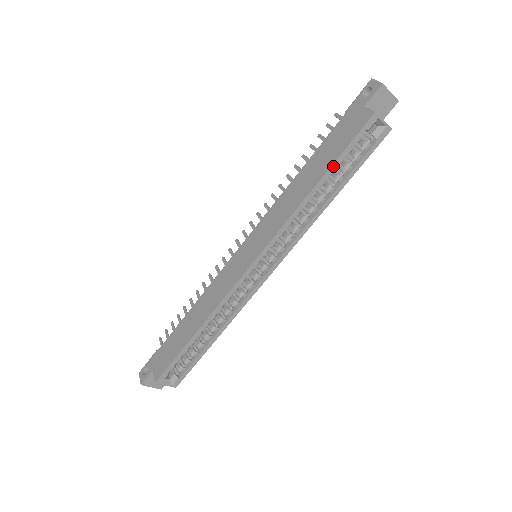
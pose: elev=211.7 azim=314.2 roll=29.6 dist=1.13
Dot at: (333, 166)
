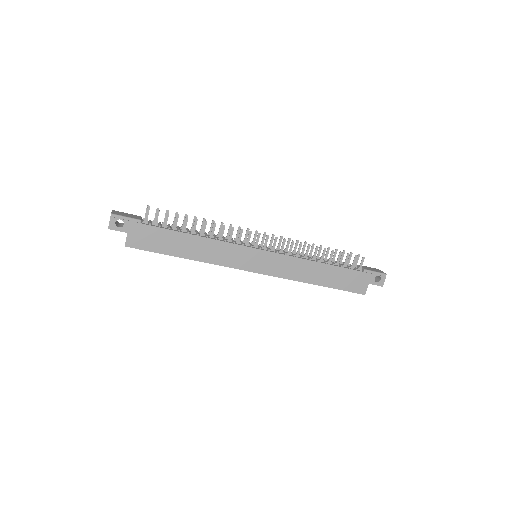
Dot at: (330, 287)
